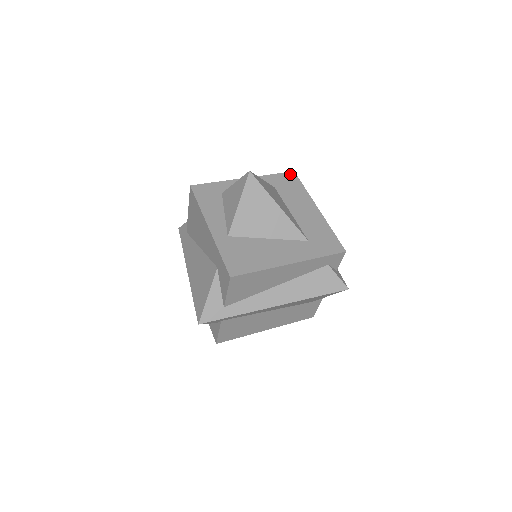
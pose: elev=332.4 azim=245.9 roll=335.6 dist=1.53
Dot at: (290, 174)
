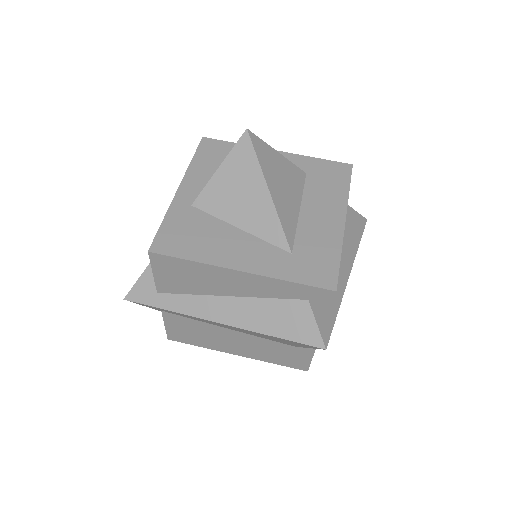
Dot at: (343, 166)
